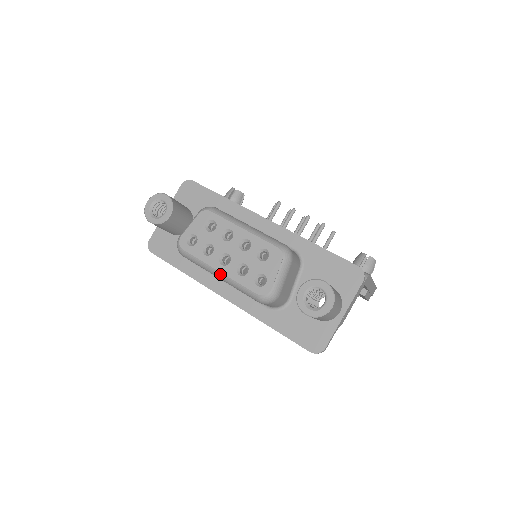
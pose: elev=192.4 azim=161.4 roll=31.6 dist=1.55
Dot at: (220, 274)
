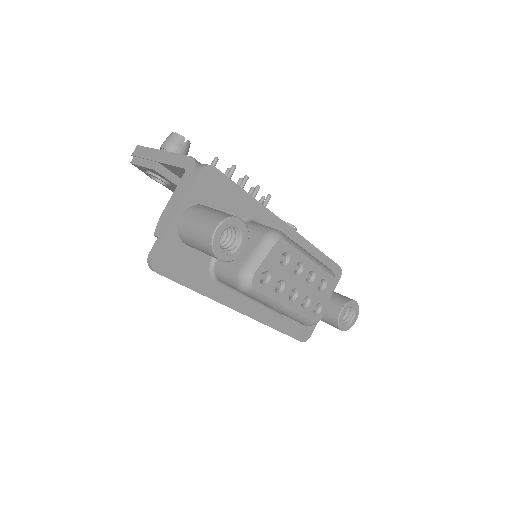
Dot at: (286, 310)
